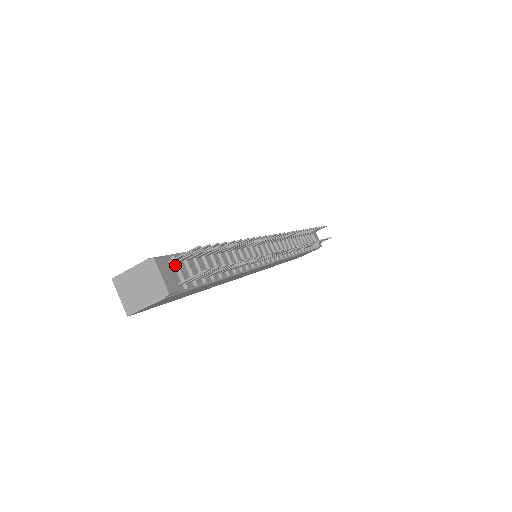
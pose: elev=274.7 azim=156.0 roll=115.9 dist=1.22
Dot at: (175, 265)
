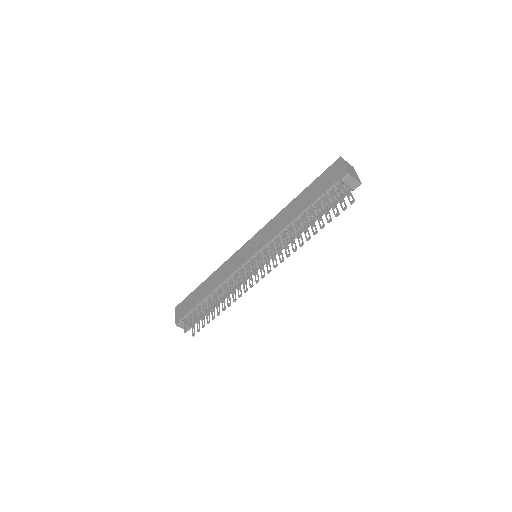
Dot at: (188, 318)
